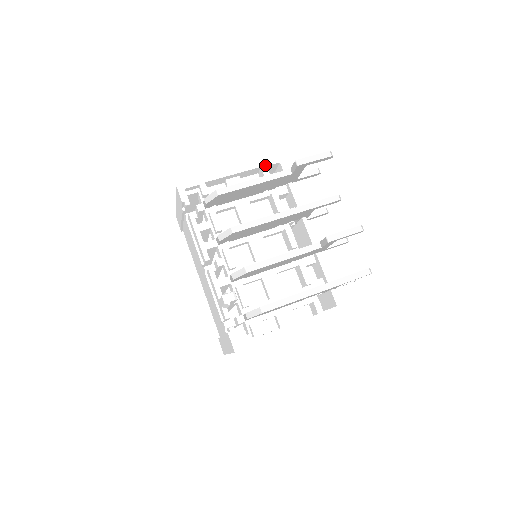
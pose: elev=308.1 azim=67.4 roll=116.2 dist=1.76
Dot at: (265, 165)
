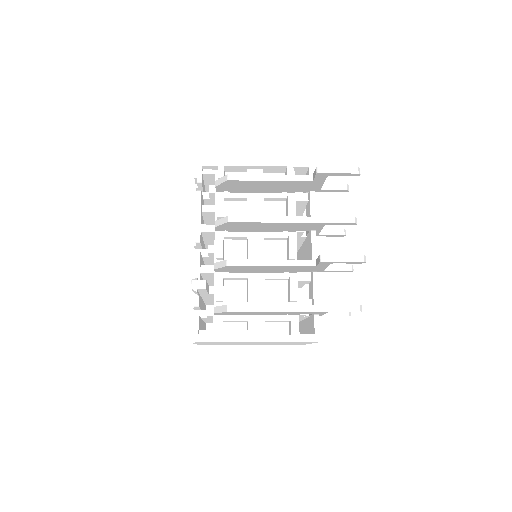
Dot at: (292, 166)
